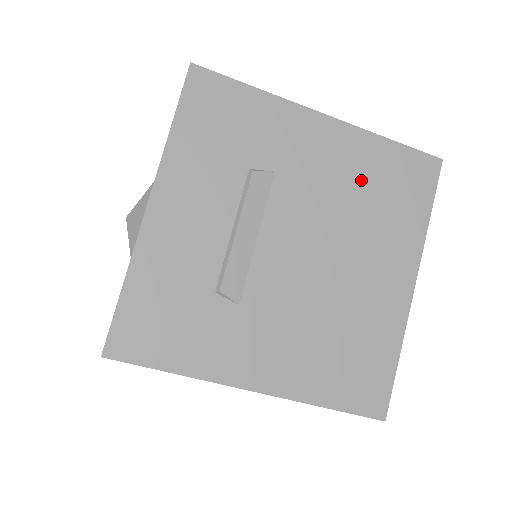
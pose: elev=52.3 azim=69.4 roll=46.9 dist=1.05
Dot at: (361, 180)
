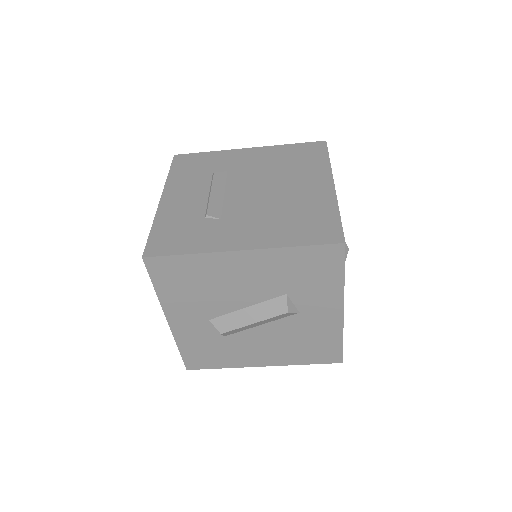
Dot at: (279, 160)
